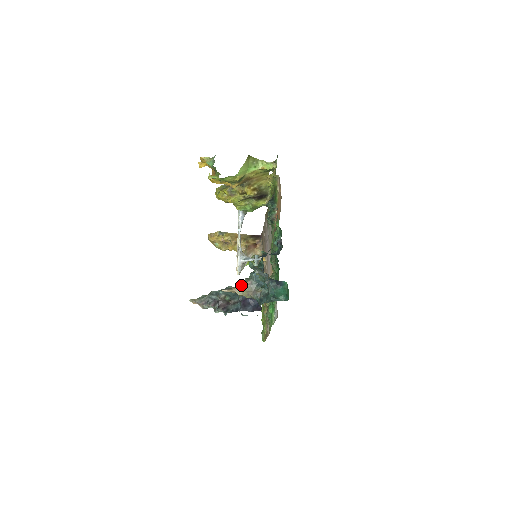
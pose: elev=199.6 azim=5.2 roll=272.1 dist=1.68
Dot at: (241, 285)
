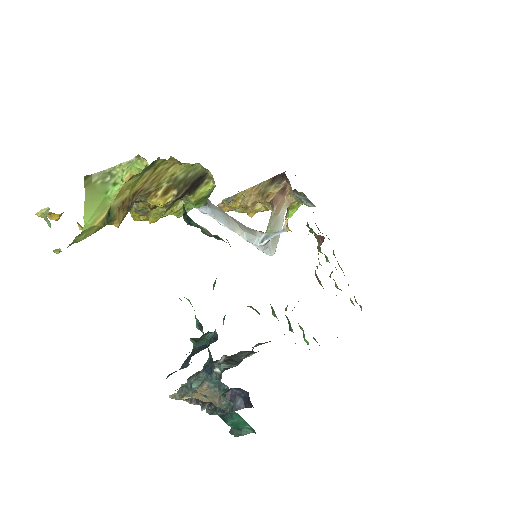
Dot at: (198, 391)
